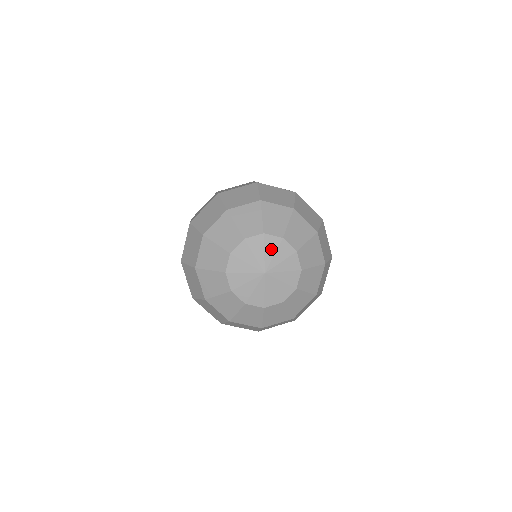
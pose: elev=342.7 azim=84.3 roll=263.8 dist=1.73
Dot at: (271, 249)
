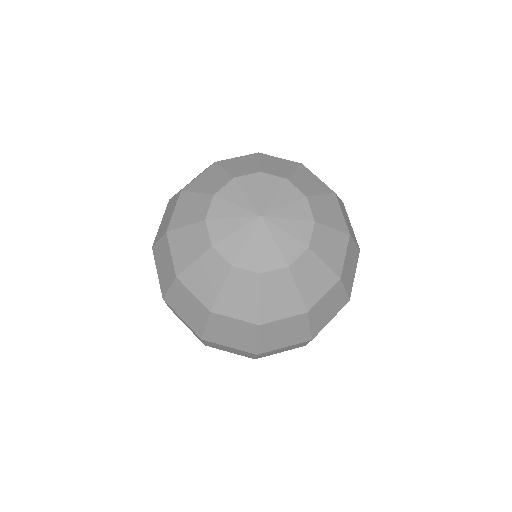
Dot at: (270, 189)
